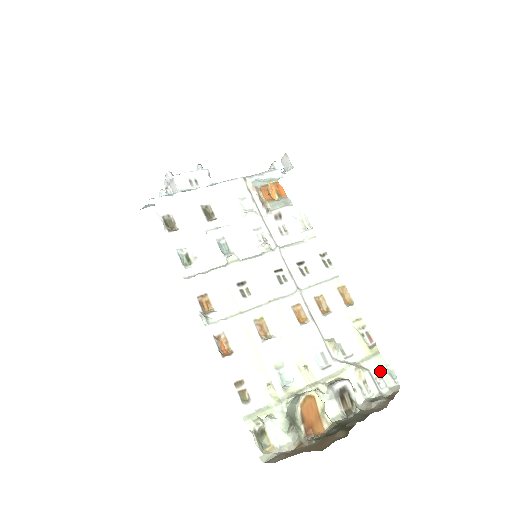
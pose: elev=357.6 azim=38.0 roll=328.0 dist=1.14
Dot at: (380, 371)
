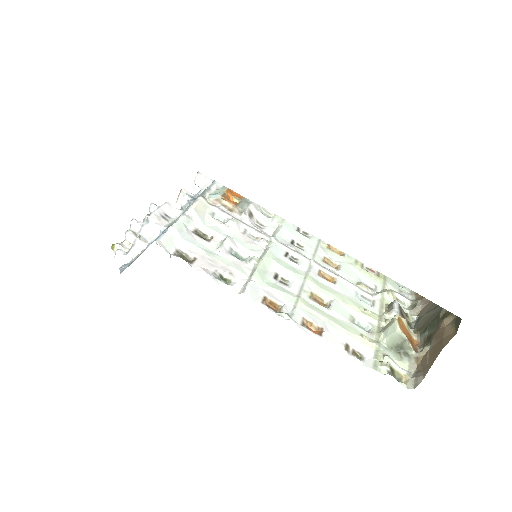
Dot at: (396, 287)
